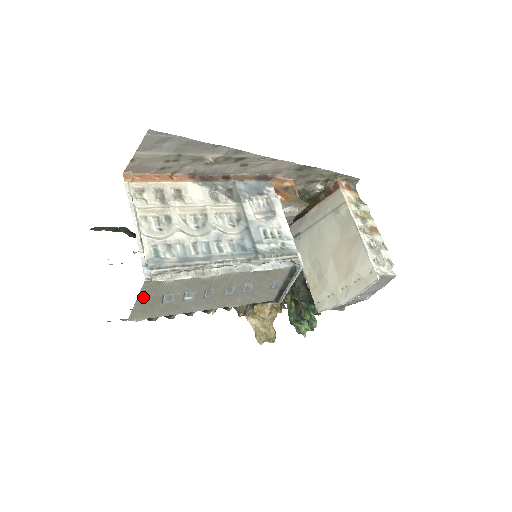
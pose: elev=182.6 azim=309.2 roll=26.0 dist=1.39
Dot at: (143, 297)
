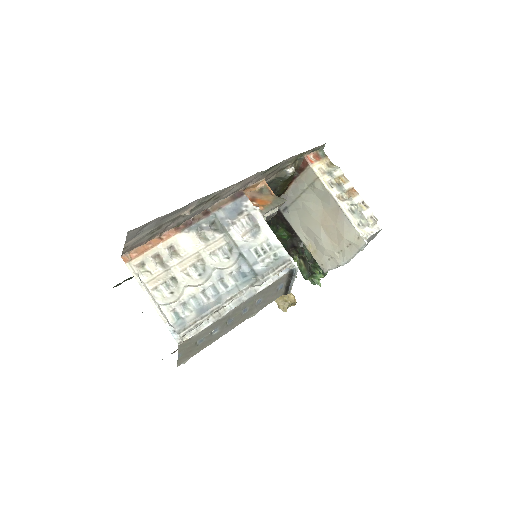
Dot at: (182, 351)
